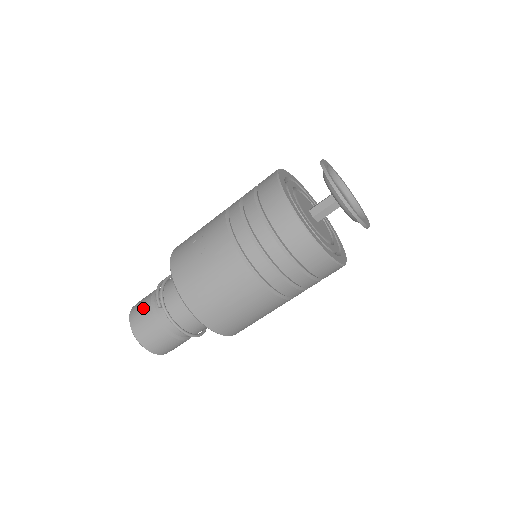
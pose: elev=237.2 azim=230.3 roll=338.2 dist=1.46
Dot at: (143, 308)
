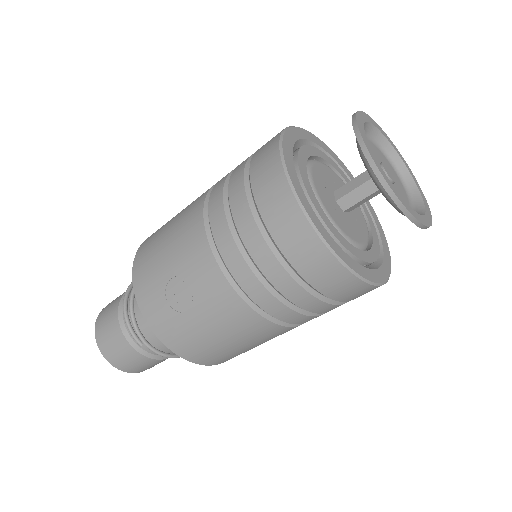
Dot at: (115, 341)
